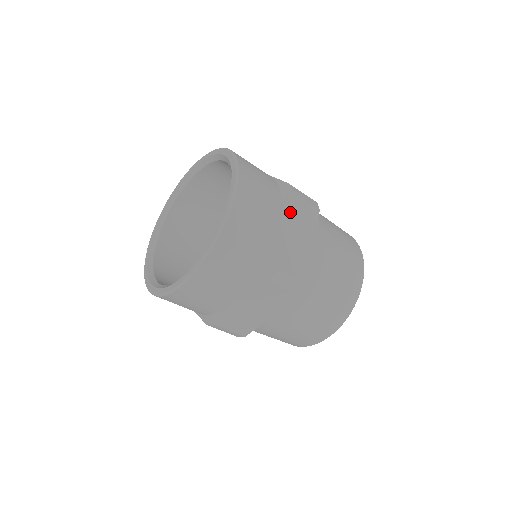
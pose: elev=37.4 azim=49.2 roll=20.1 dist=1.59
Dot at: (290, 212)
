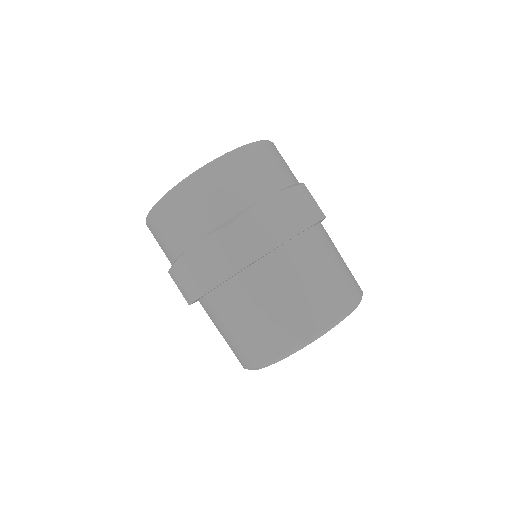
Dot at: (286, 198)
